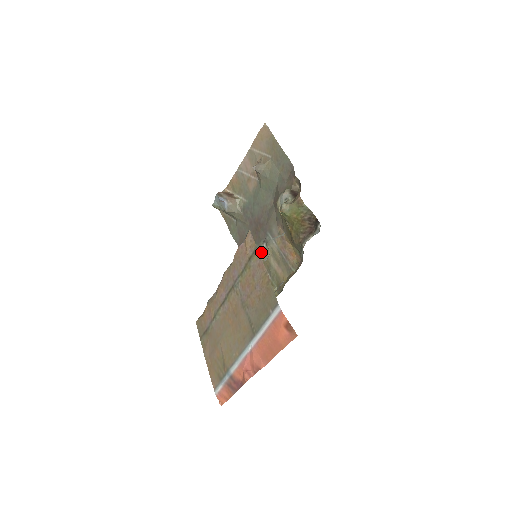
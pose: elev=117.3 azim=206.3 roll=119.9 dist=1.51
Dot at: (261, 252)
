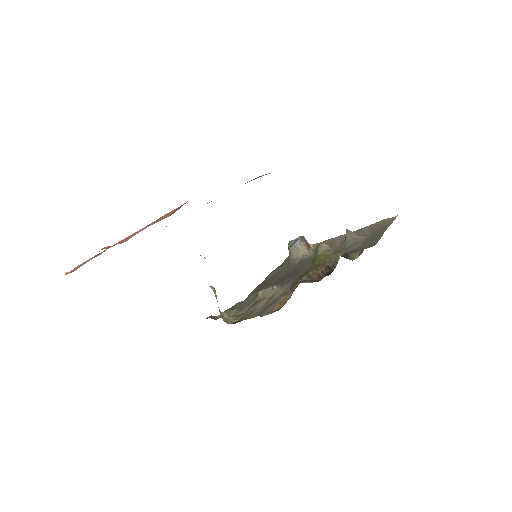
Dot at: (267, 289)
